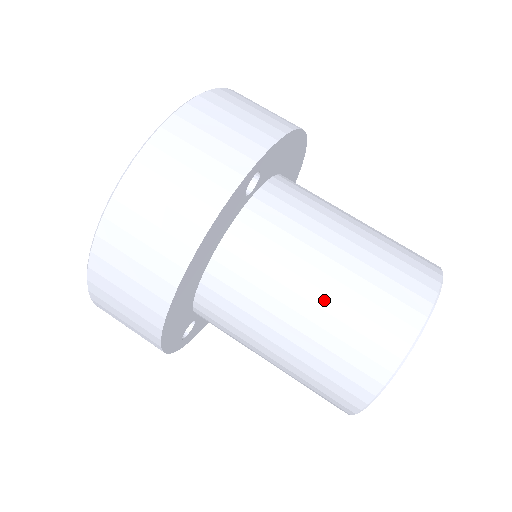
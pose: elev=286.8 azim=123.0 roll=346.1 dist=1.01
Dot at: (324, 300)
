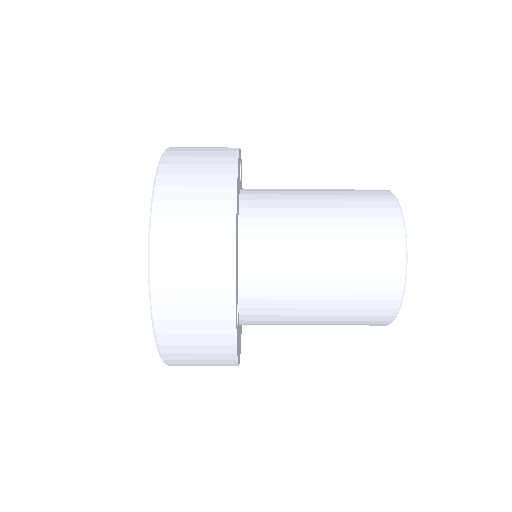
Dot at: (325, 322)
